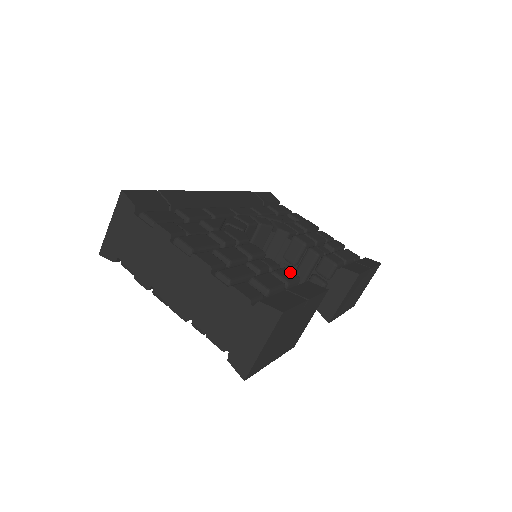
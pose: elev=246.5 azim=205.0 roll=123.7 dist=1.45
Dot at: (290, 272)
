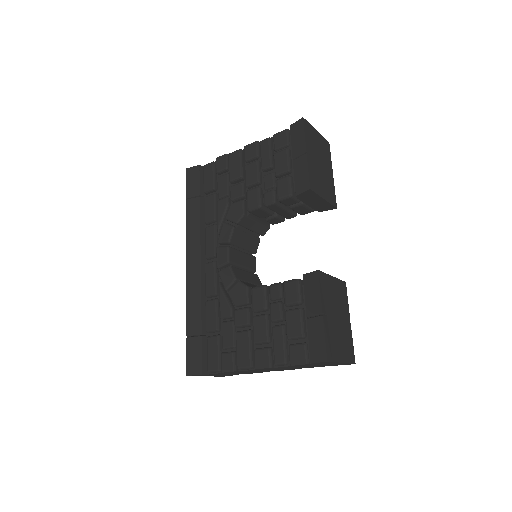
Dot at: (290, 285)
